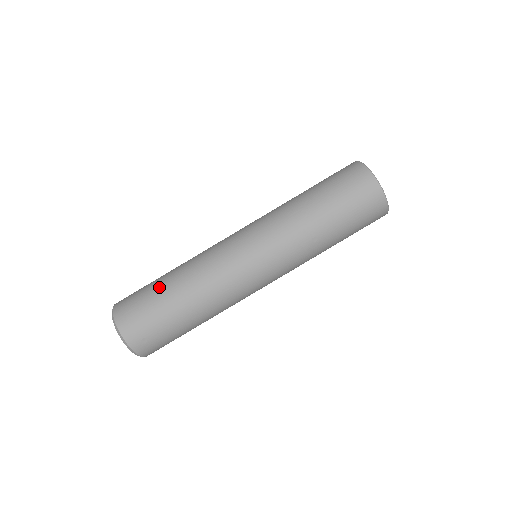
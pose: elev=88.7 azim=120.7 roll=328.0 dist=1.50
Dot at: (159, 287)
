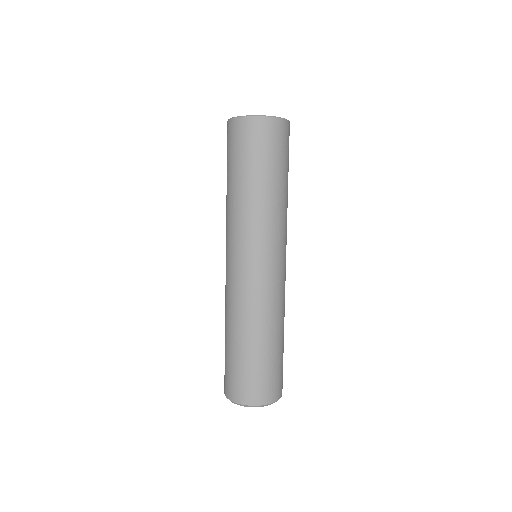
Dot at: (226, 349)
